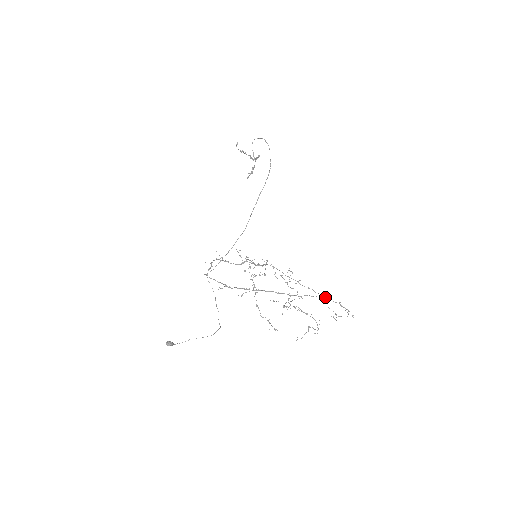
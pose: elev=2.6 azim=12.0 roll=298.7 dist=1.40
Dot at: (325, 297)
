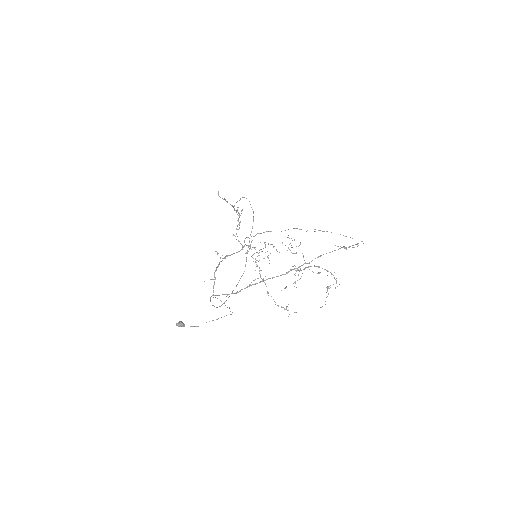
Dot at: (327, 231)
